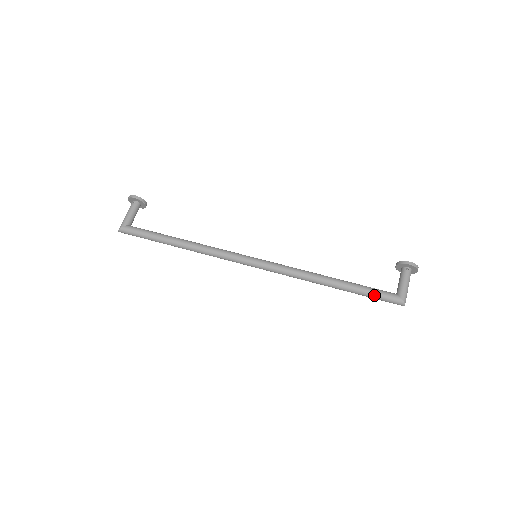
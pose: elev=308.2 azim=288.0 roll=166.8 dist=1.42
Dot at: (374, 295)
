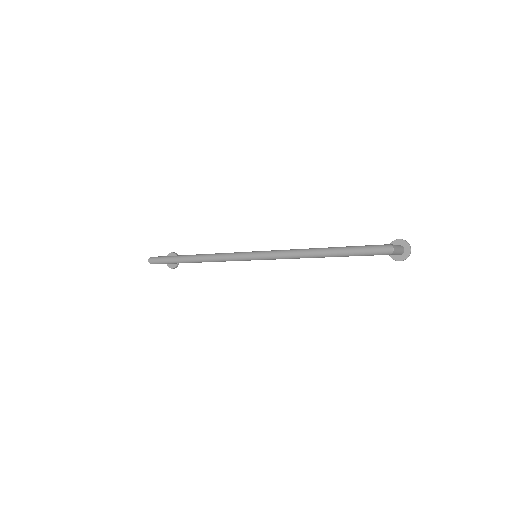
Dot at: (361, 247)
